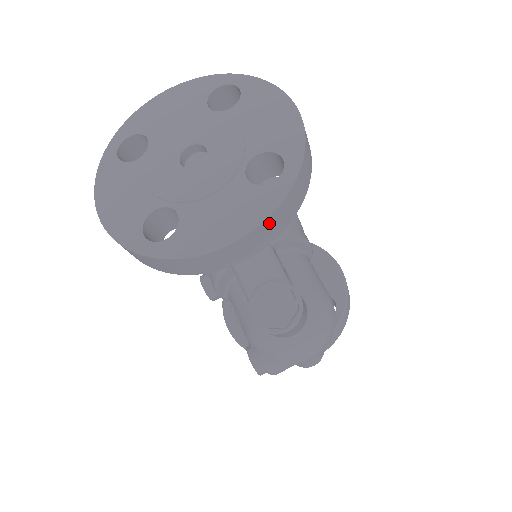
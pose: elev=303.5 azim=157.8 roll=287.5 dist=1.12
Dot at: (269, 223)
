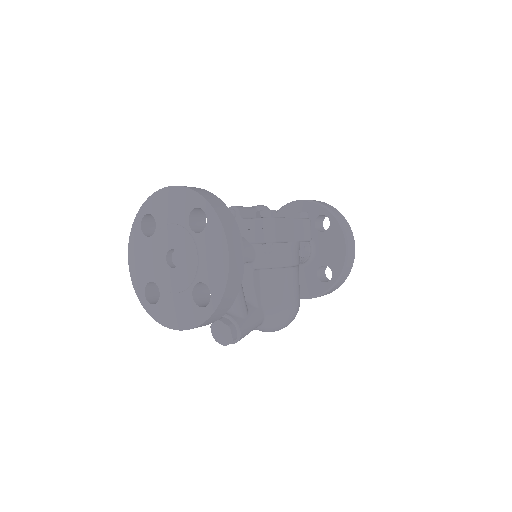
Dot at: (197, 327)
